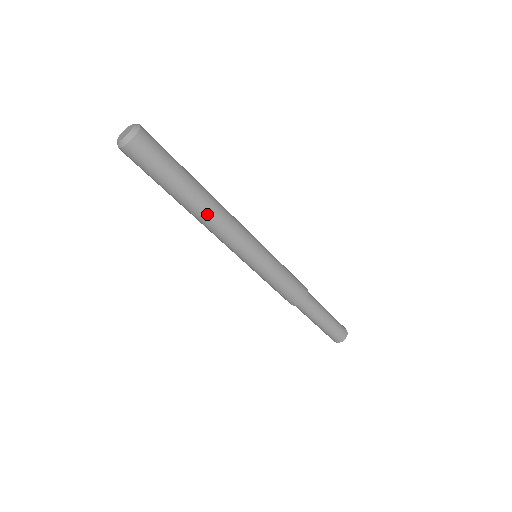
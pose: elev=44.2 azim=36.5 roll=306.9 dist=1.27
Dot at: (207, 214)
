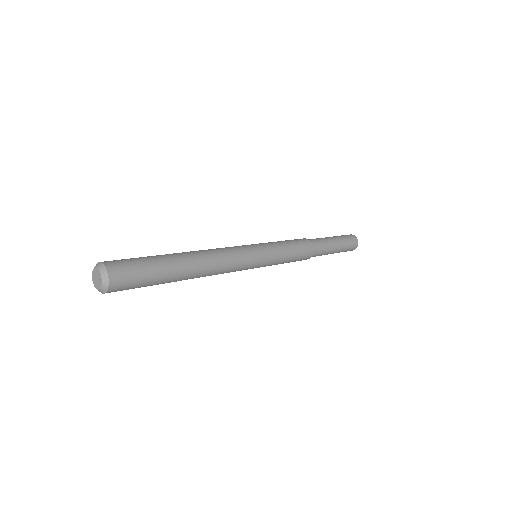
Dot at: occluded
